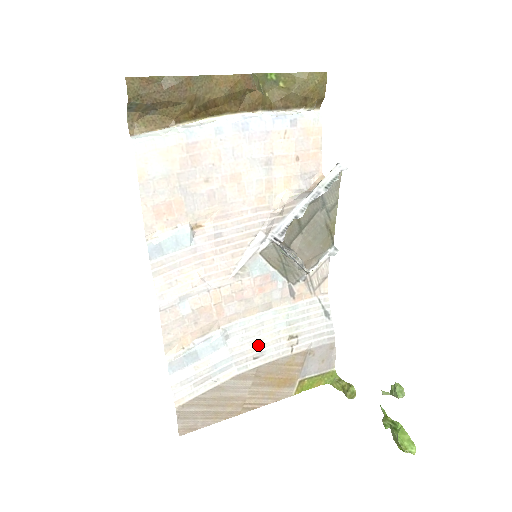
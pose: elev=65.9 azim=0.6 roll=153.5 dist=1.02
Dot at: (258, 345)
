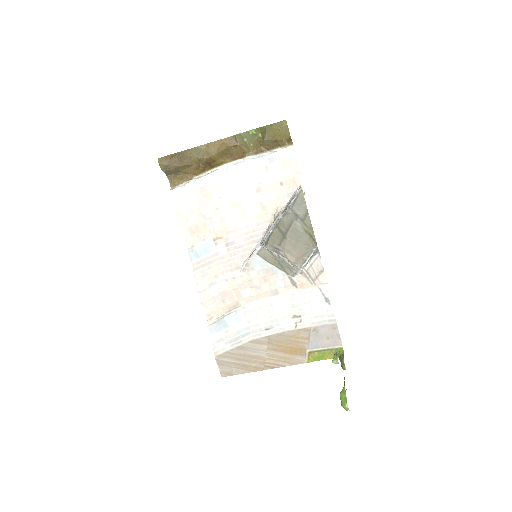
Dot at: (269, 320)
